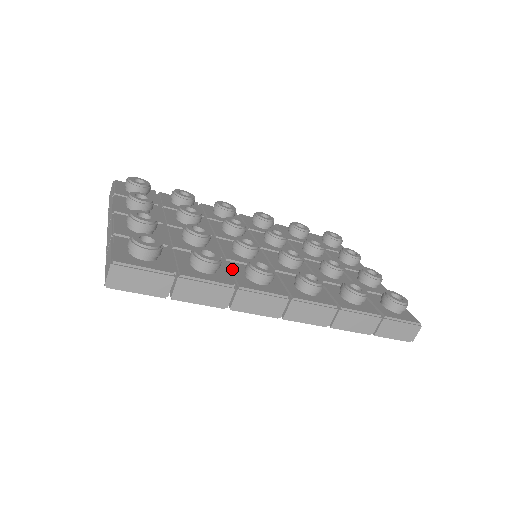
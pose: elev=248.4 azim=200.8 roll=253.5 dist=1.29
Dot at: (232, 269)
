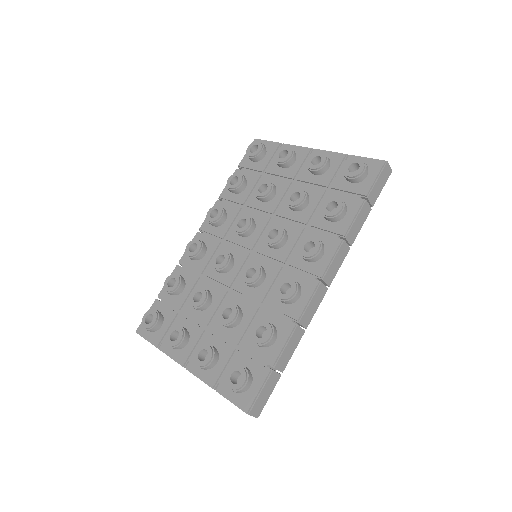
Dot at: (275, 310)
